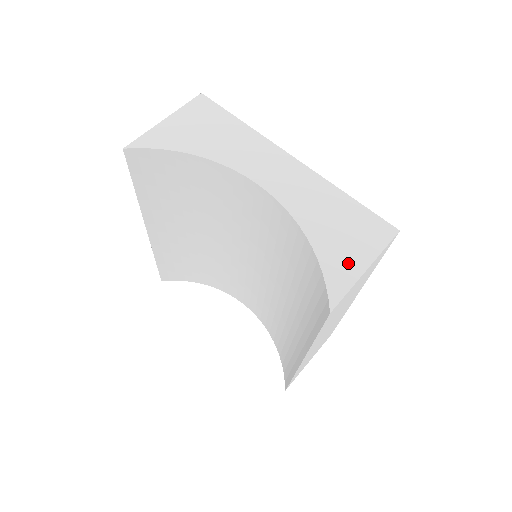
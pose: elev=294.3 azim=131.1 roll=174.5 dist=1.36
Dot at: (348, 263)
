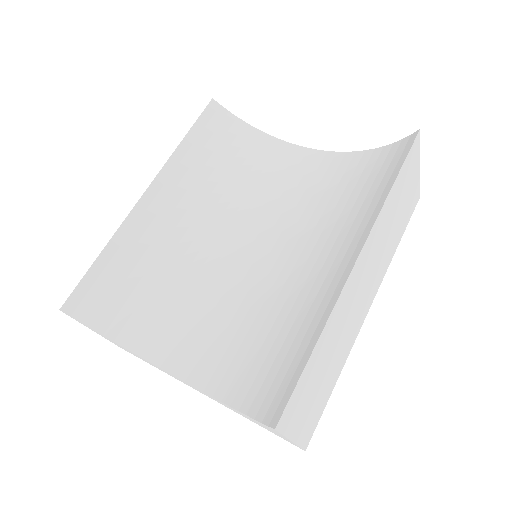
Dot at: occluded
